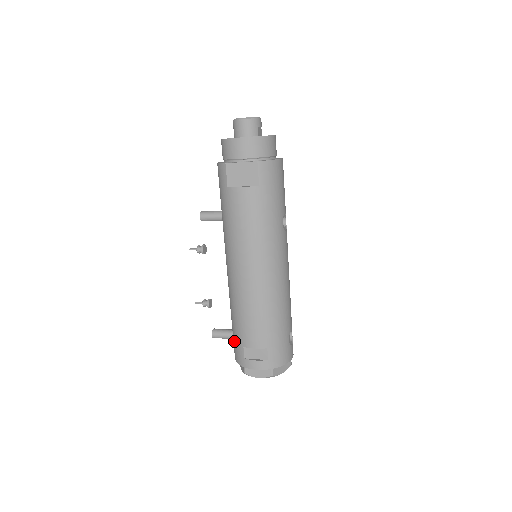
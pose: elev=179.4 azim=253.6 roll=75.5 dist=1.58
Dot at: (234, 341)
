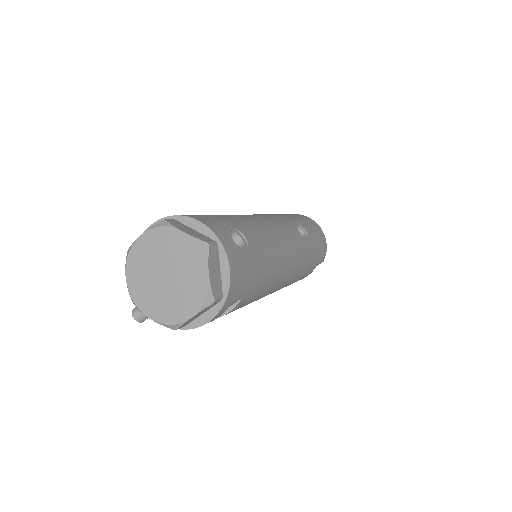
Dot at: occluded
